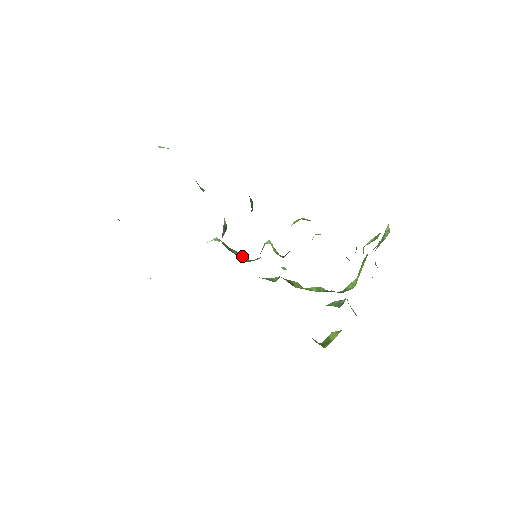
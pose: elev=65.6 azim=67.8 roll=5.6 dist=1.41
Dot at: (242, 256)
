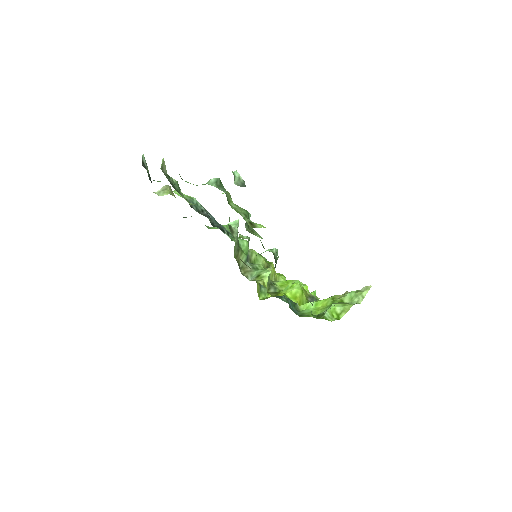
Dot at: (244, 259)
